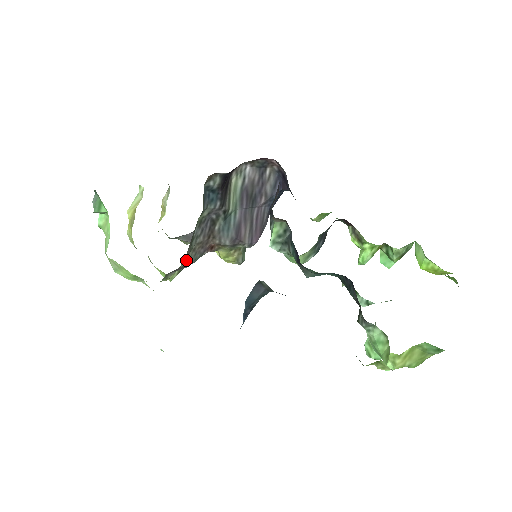
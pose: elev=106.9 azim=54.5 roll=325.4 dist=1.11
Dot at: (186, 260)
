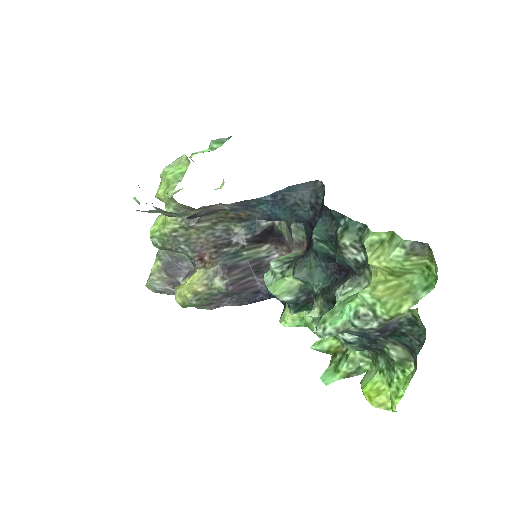
Dot at: (203, 220)
